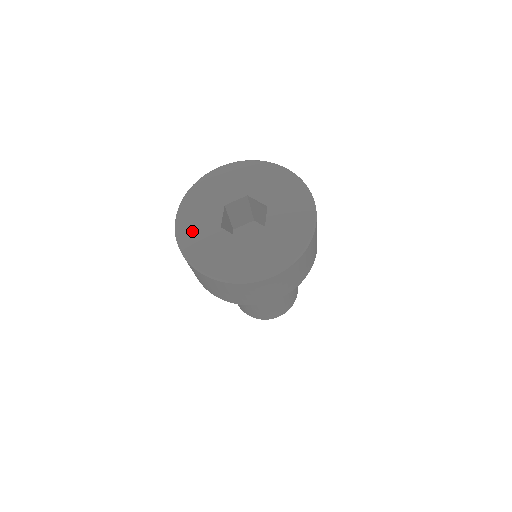
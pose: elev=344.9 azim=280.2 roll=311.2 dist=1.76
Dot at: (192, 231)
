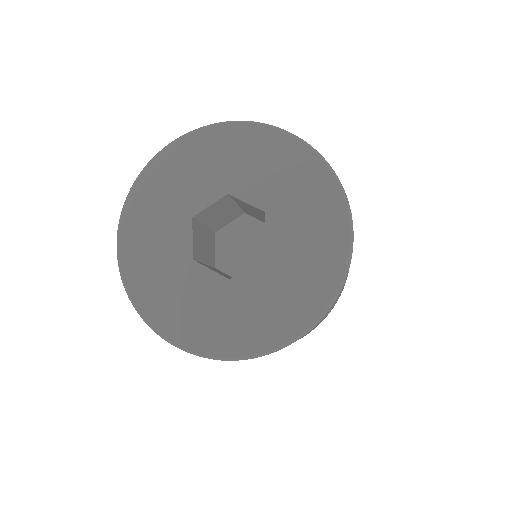
Dot at: (147, 271)
